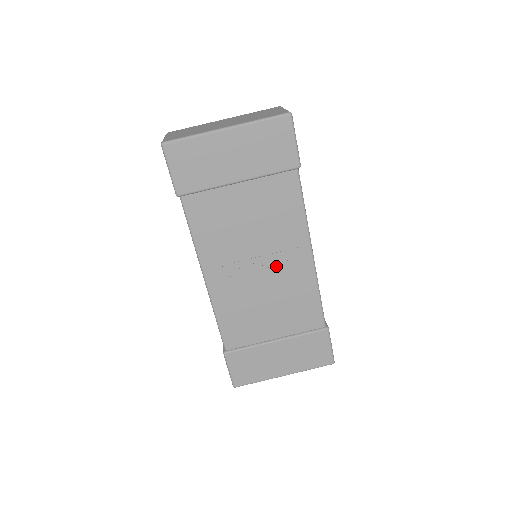
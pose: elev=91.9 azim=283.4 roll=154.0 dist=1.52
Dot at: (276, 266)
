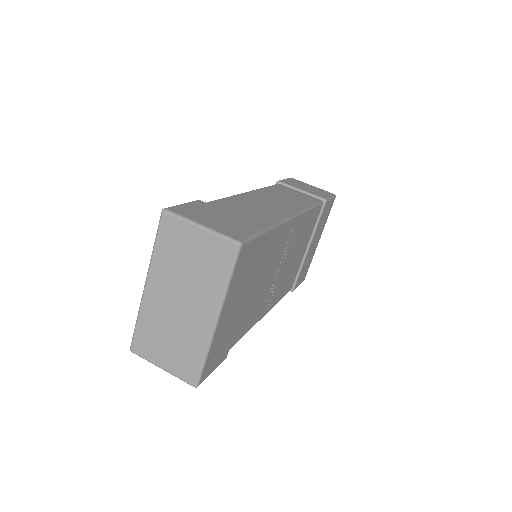
Dot at: (288, 251)
